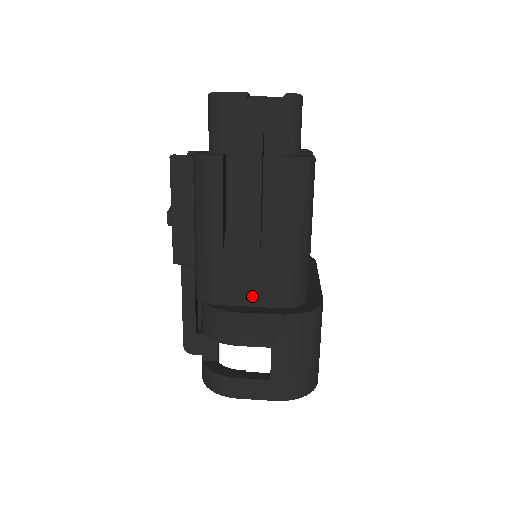
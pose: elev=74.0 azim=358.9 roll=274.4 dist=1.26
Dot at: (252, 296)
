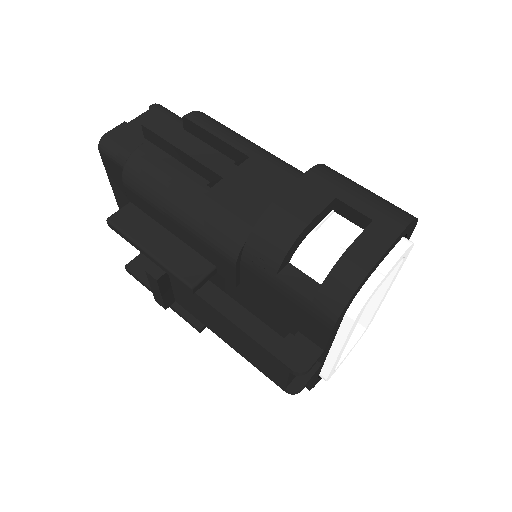
Dot at: (273, 197)
